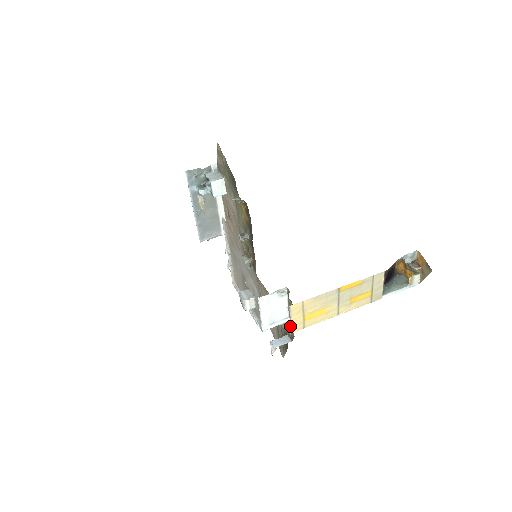
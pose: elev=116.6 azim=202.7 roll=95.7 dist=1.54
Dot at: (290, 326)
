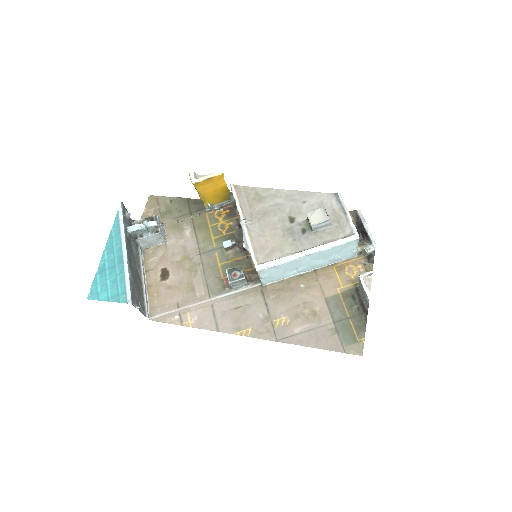
Dot at: (370, 235)
